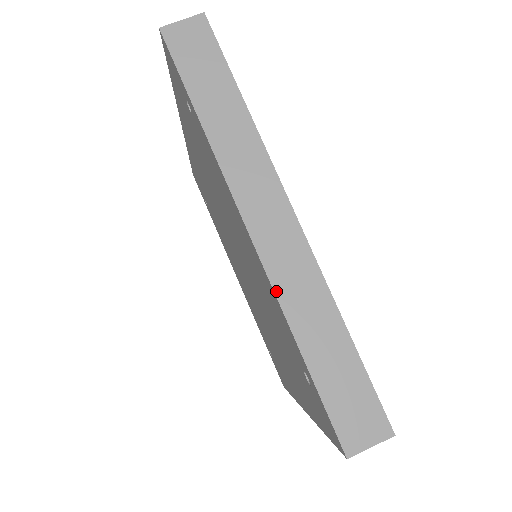
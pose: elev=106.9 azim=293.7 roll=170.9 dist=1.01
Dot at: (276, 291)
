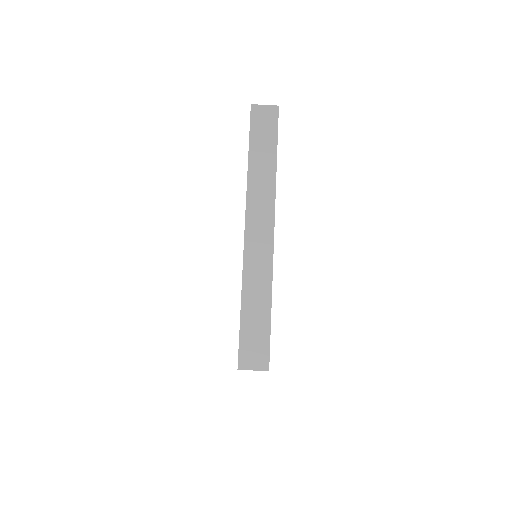
Dot at: (244, 267)
